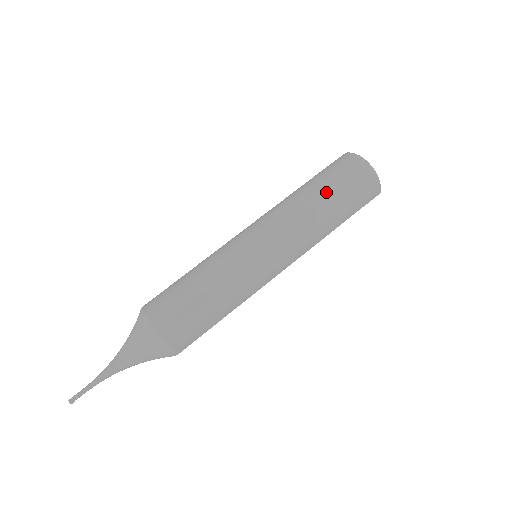
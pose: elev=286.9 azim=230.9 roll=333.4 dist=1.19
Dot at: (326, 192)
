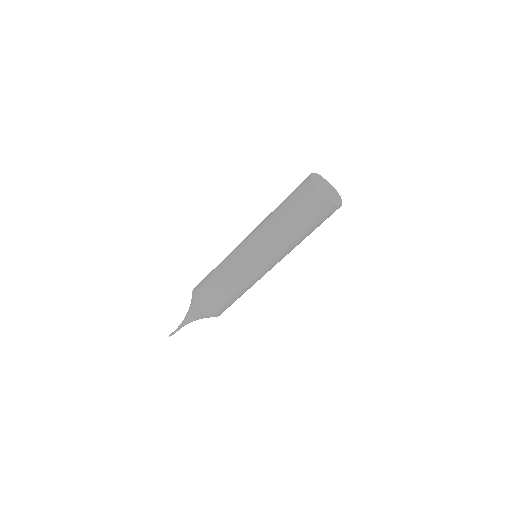
Dot at: (311, 232)
